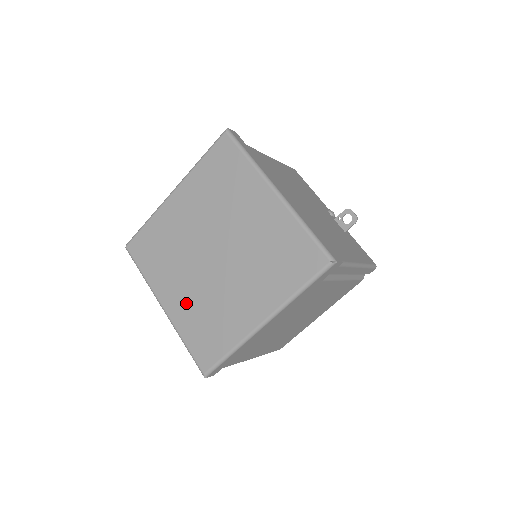
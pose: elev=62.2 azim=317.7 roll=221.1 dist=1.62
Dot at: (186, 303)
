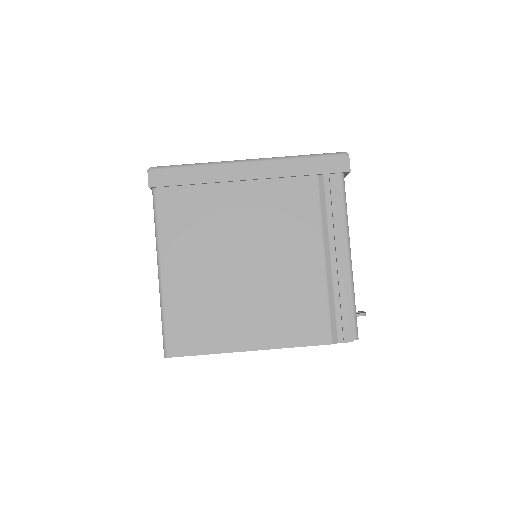
Dot at: occluded
